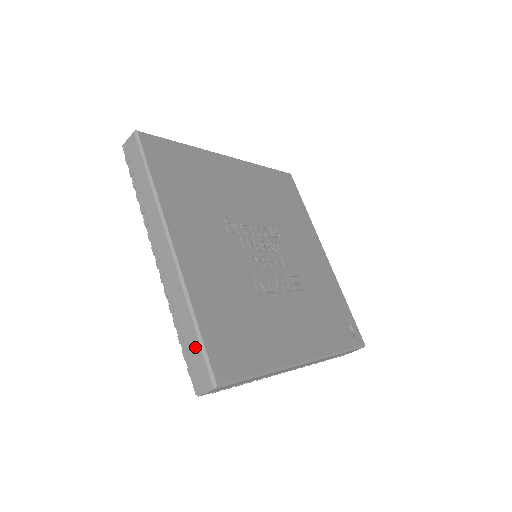
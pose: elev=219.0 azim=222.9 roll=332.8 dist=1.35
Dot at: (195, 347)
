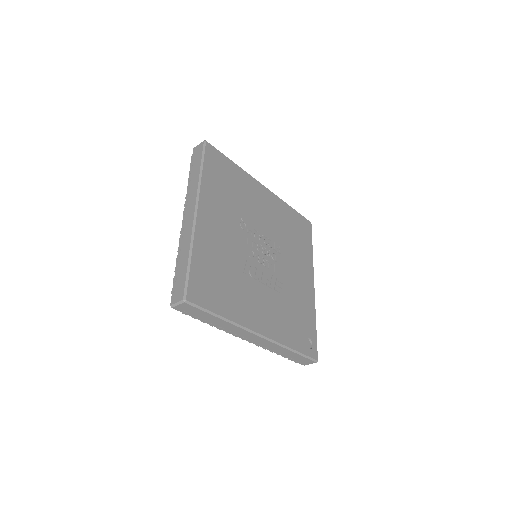
Dot at: (183, 274)
